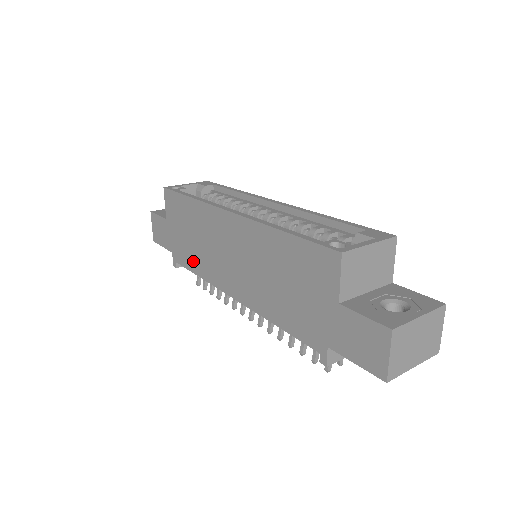
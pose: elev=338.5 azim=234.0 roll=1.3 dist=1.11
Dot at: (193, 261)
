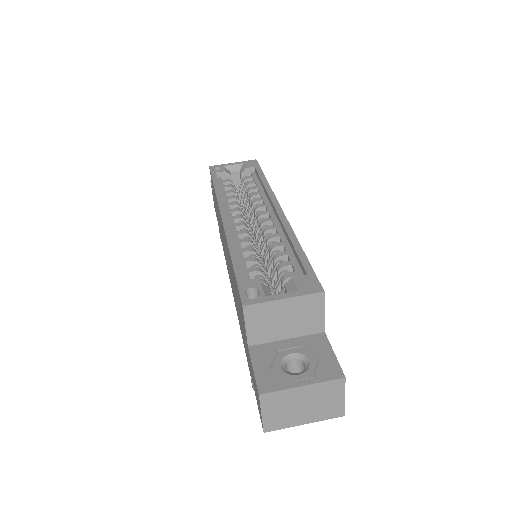
Dot at: (222, 242)
